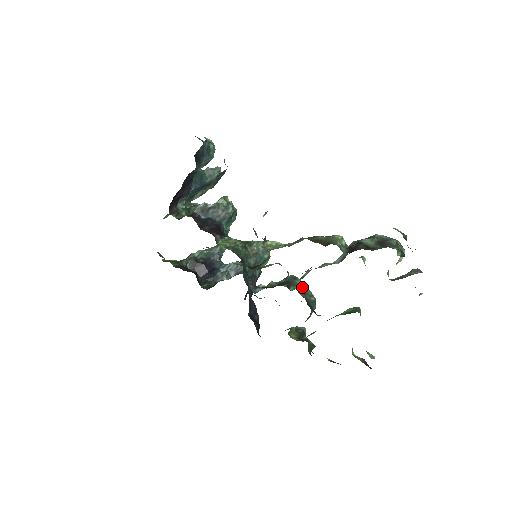
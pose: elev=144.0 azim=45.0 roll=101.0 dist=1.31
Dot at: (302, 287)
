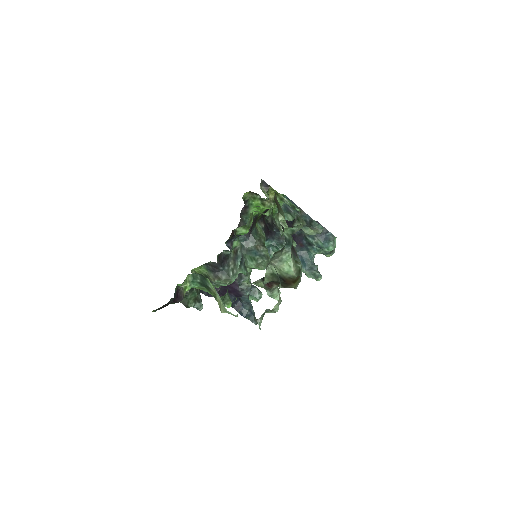
Dot at: (239, 263)
